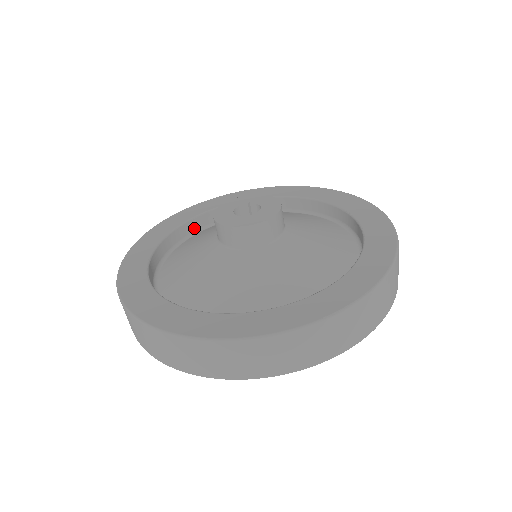
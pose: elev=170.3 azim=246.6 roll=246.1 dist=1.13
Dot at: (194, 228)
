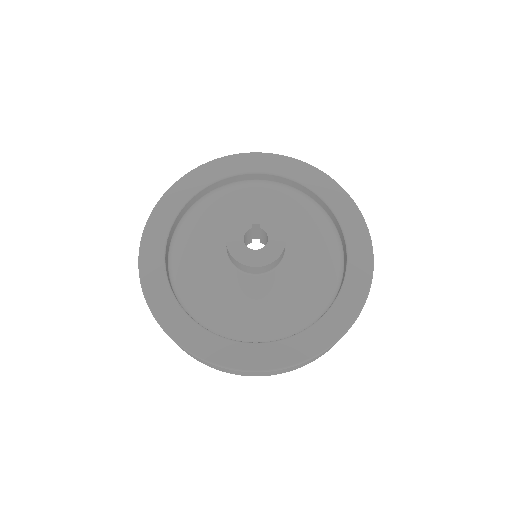
Dot at: (178, 221)
